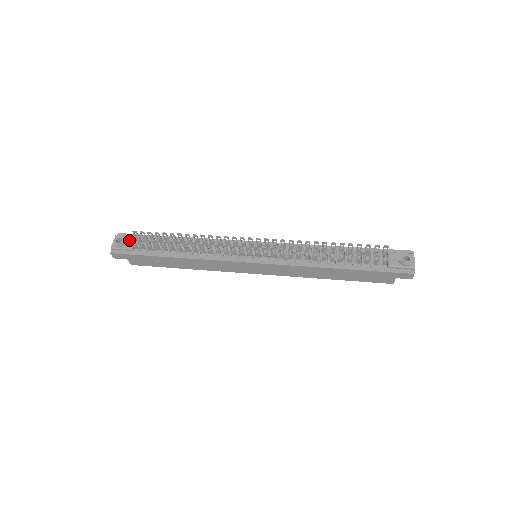
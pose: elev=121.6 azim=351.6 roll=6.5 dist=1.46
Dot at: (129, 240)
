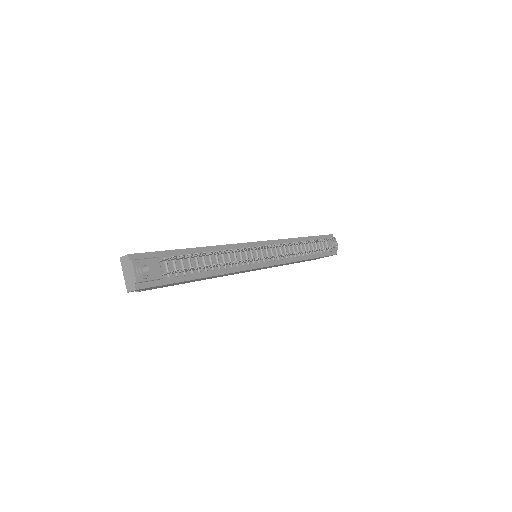
Dot at: (175, 271)
